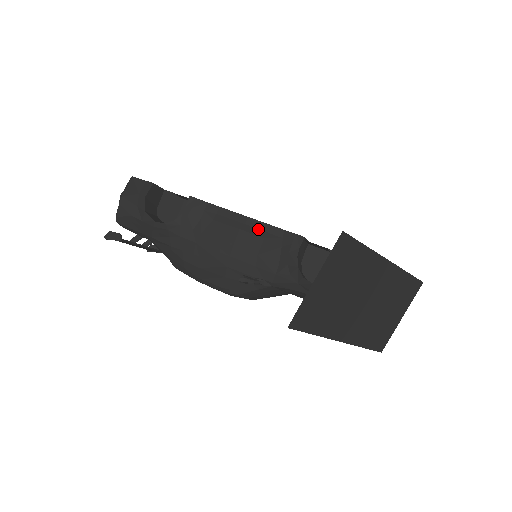
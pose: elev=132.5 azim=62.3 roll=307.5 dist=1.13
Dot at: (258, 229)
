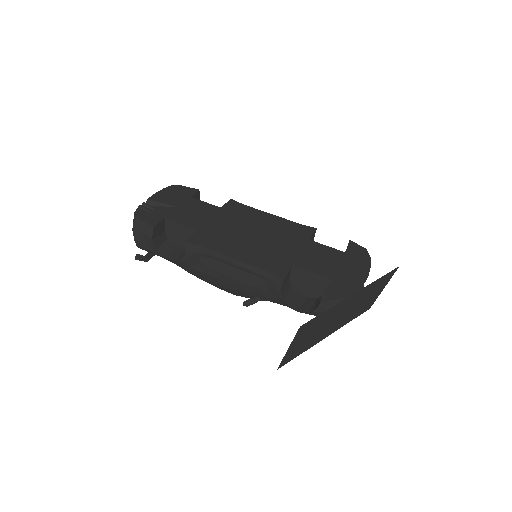
Dot at: (247, 270)
